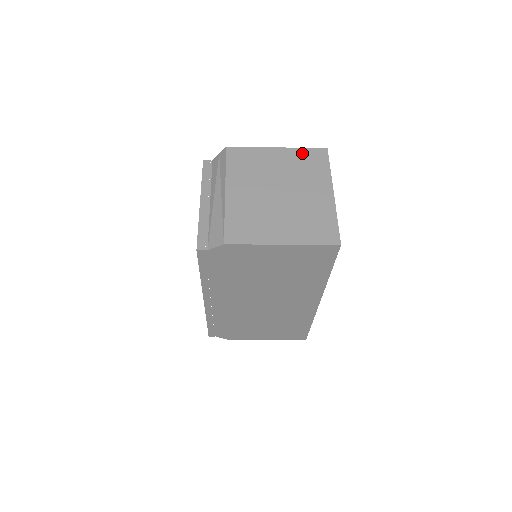
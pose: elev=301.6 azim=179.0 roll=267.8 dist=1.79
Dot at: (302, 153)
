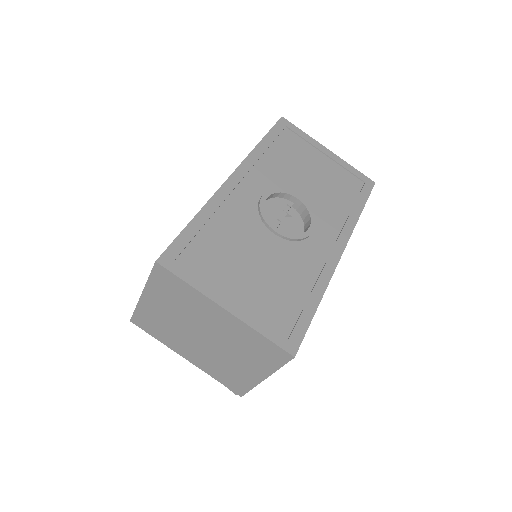
Dot at: (156, 286)
